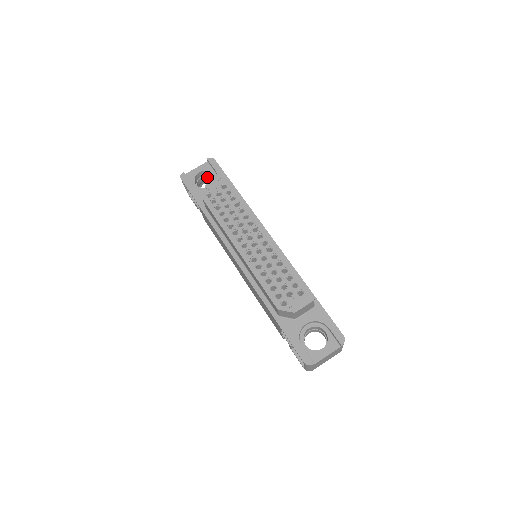
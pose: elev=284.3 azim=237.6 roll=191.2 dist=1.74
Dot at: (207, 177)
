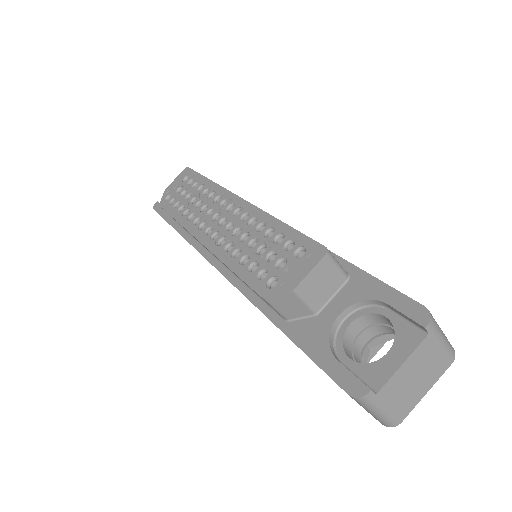
Dot at: occluded
